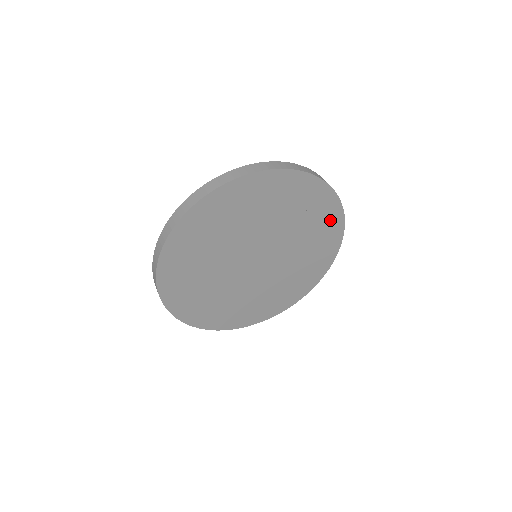
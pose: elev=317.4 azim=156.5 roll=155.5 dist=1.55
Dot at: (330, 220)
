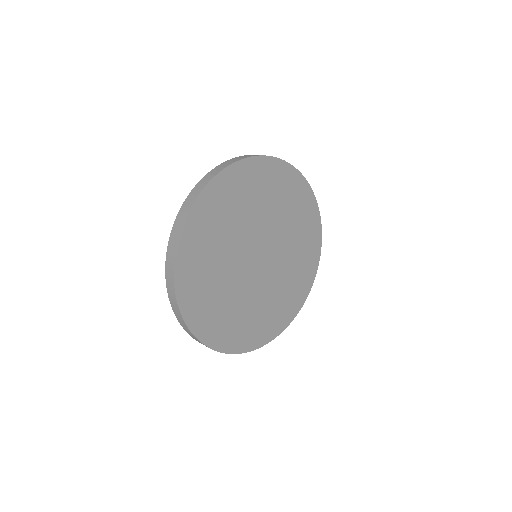
Dot at: (284, 179)
